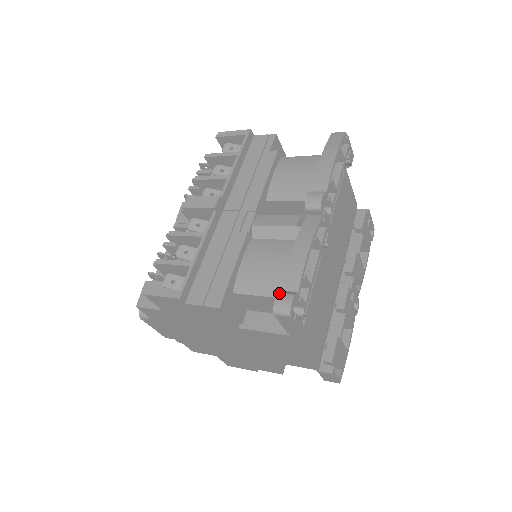
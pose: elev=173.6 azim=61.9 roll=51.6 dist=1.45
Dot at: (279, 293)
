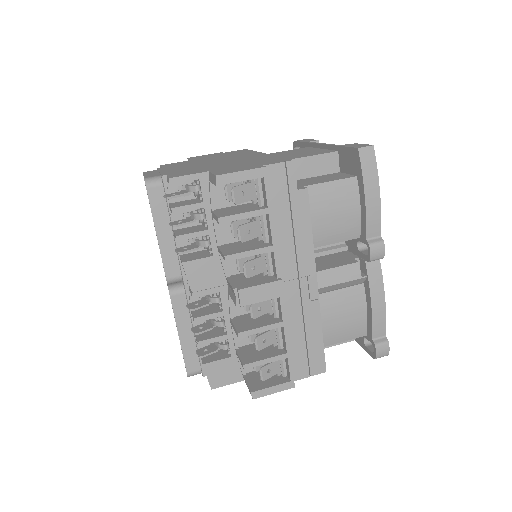
Dot at: (377, 346)
